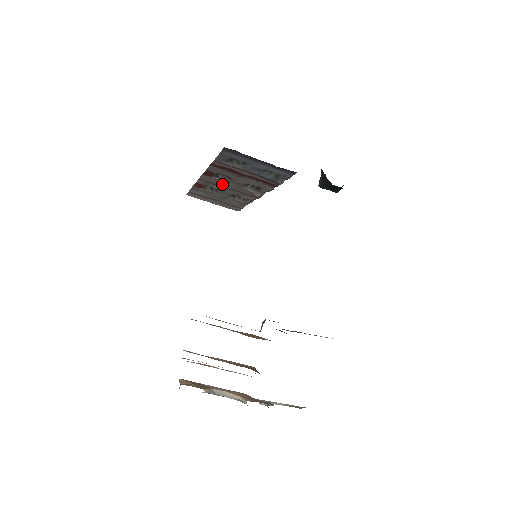
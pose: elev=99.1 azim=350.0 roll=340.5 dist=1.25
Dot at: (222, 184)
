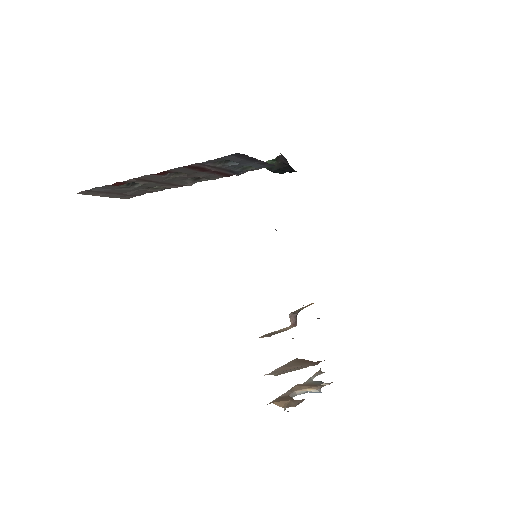
Dot at: (160, 180)
